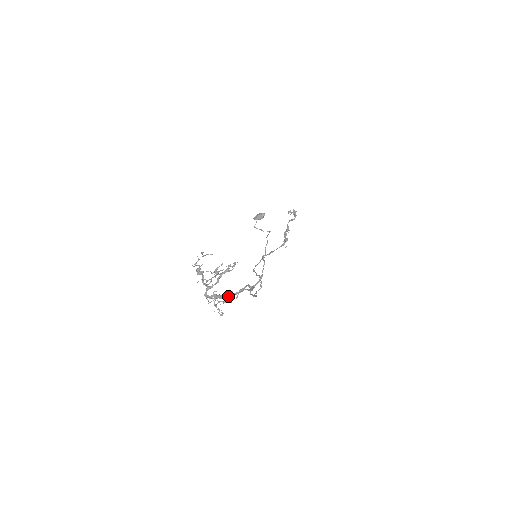
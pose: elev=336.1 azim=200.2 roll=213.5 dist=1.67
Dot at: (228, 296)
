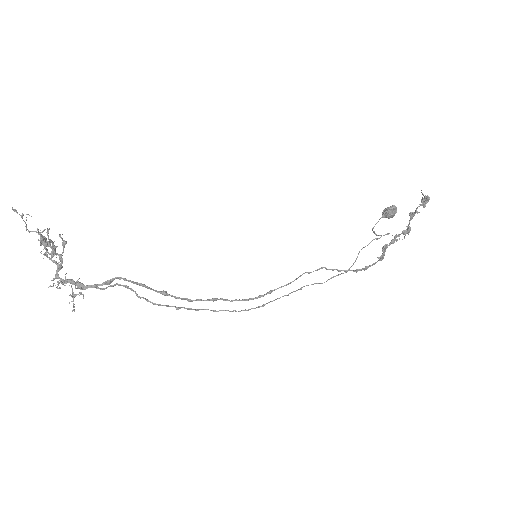
Dot at: (89, 287)
